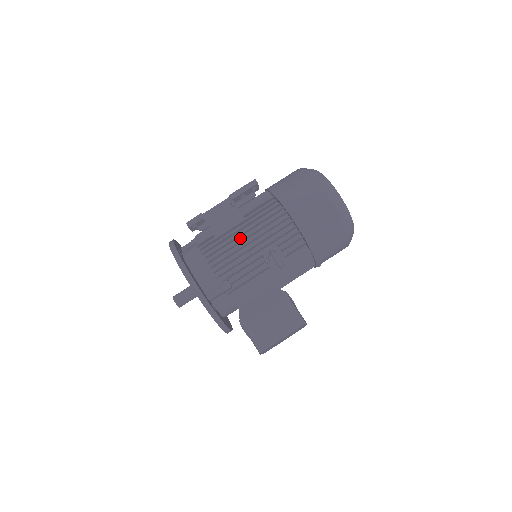
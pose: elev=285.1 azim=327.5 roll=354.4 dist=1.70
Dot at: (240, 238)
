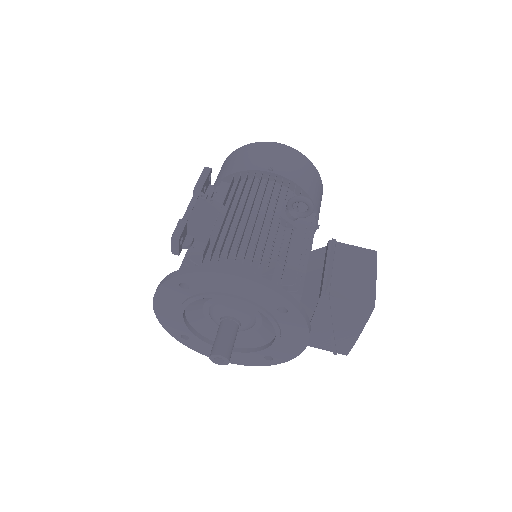
Dot at: (241, 221)
